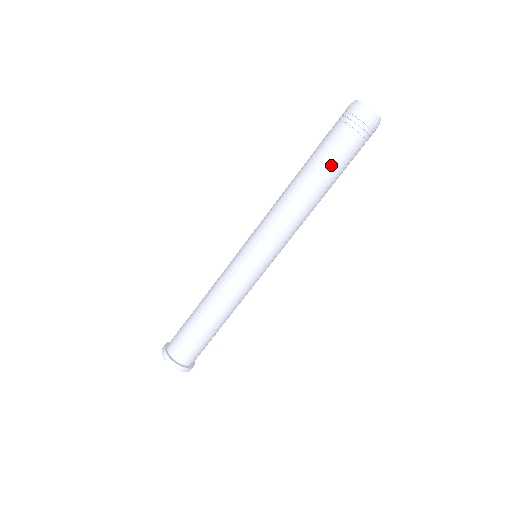
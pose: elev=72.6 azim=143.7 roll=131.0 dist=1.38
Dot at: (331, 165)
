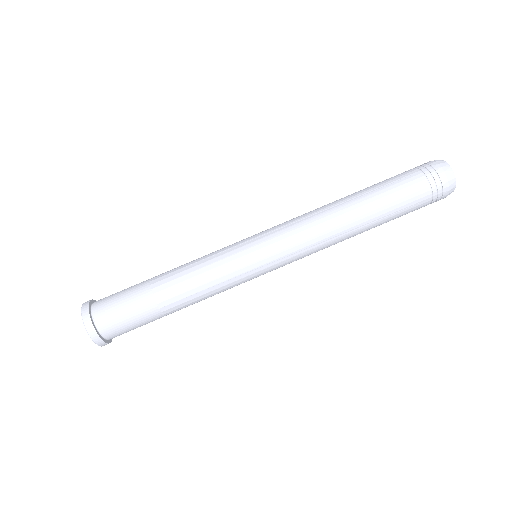
Dot at: (391, 212)
